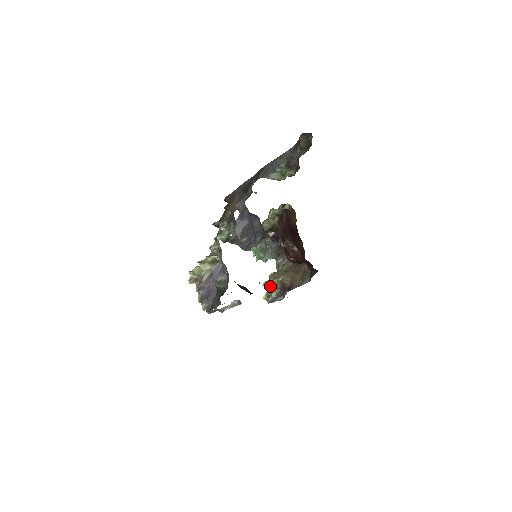
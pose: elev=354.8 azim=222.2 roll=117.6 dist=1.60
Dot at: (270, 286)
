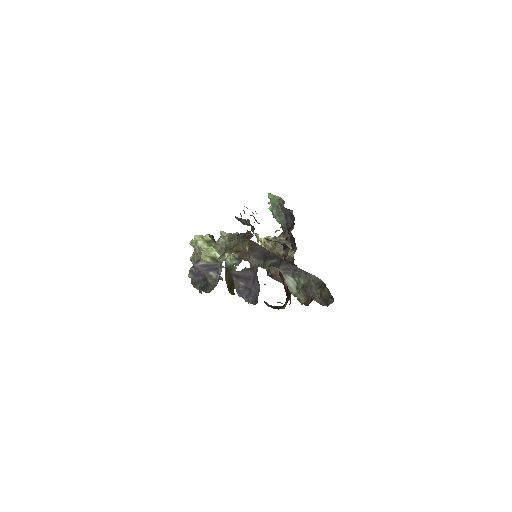
Dot at: occluded
